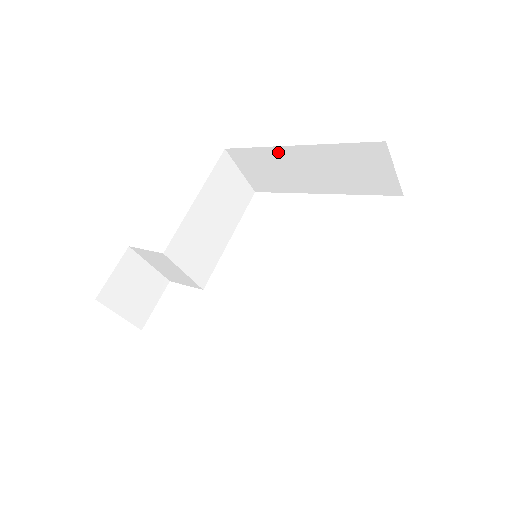
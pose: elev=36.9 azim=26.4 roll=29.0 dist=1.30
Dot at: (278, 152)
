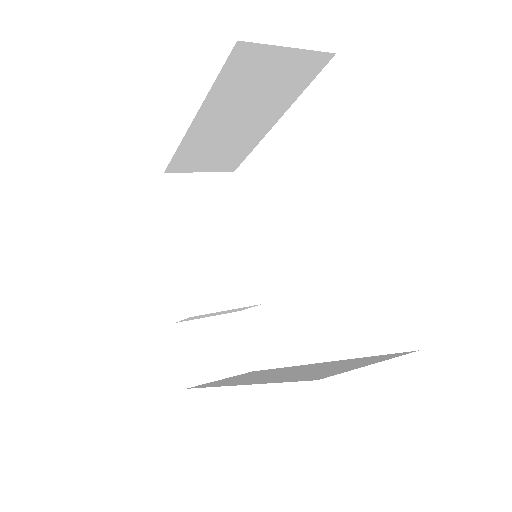
Dot at: (192, 138)
